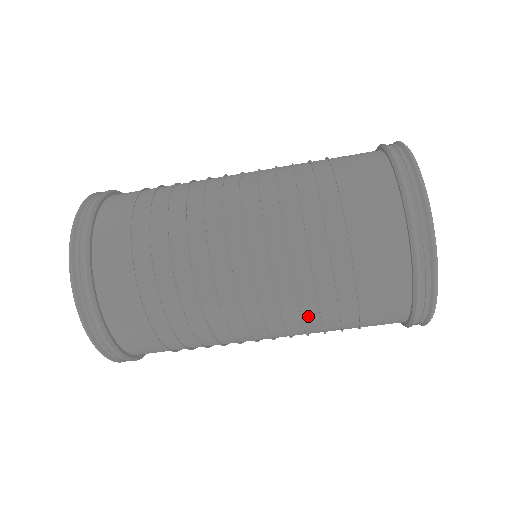
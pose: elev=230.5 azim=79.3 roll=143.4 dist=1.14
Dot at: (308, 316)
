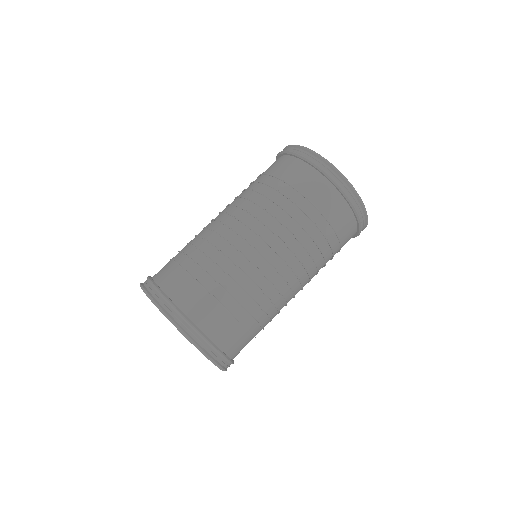
Dot at: (246, 196)
